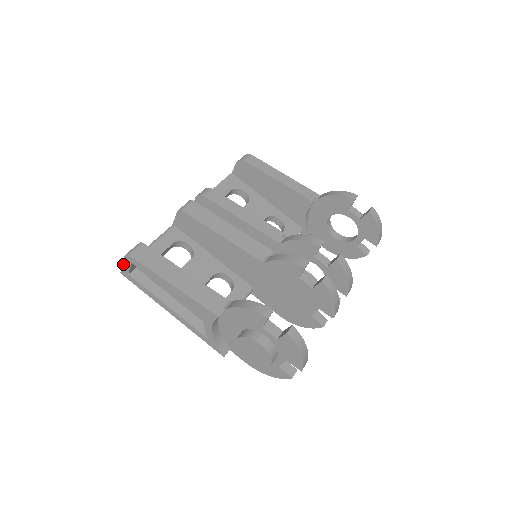
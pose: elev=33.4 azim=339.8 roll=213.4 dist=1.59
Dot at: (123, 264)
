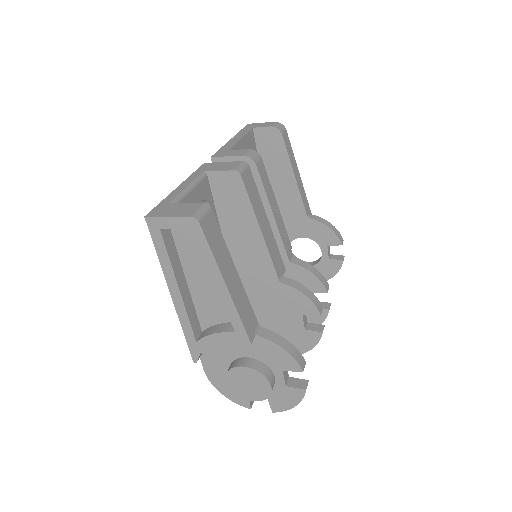
Dot at: (169, 217)
